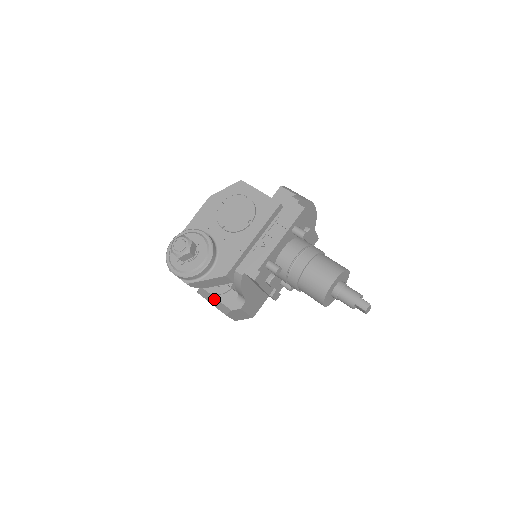
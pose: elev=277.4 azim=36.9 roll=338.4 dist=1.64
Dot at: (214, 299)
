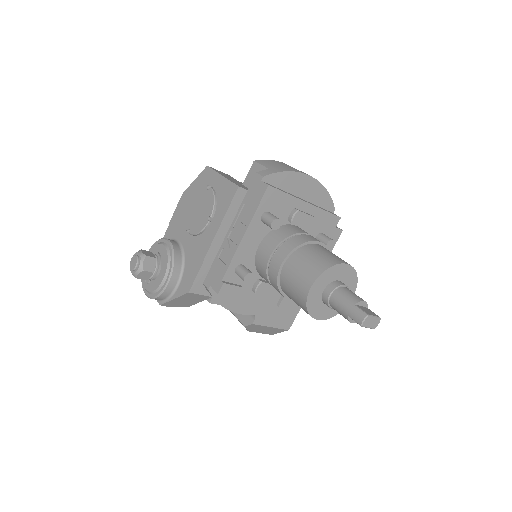
Dot at: (232, 313)
